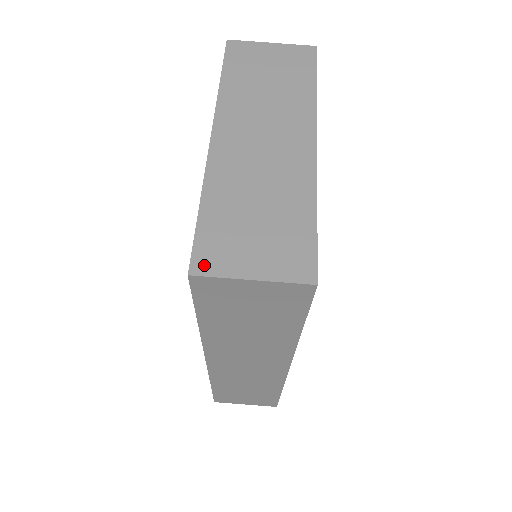
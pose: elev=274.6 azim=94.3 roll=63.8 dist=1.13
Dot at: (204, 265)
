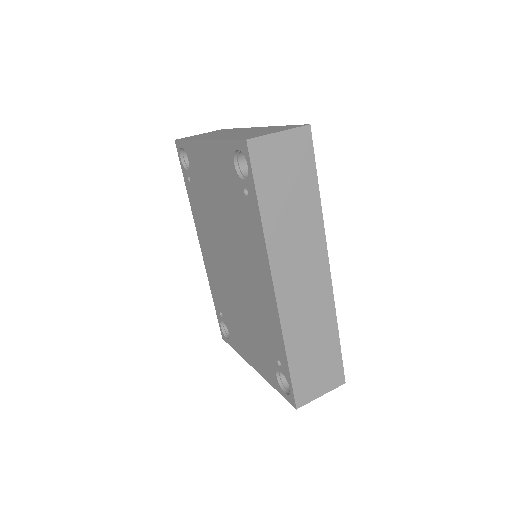
Dot at: (250, 138)
